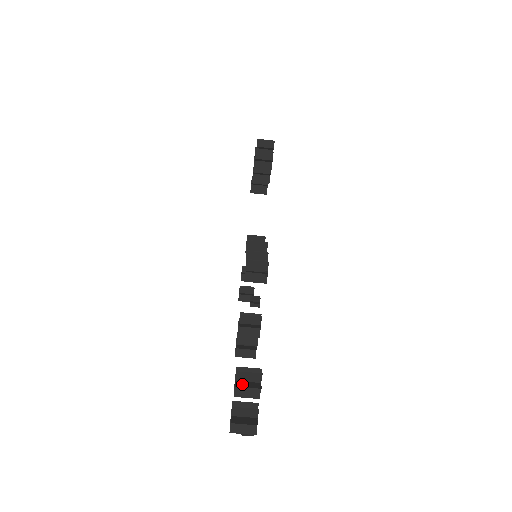
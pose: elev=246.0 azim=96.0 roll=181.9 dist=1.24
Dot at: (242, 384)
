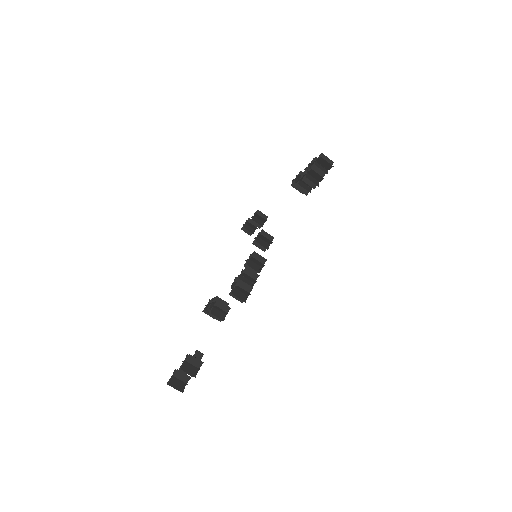
Dot at: (186, 368)
